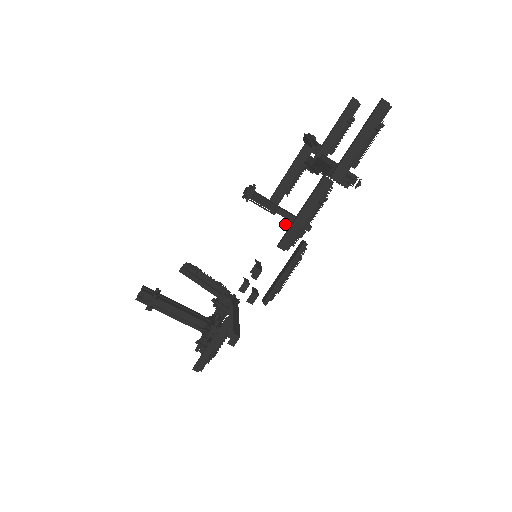
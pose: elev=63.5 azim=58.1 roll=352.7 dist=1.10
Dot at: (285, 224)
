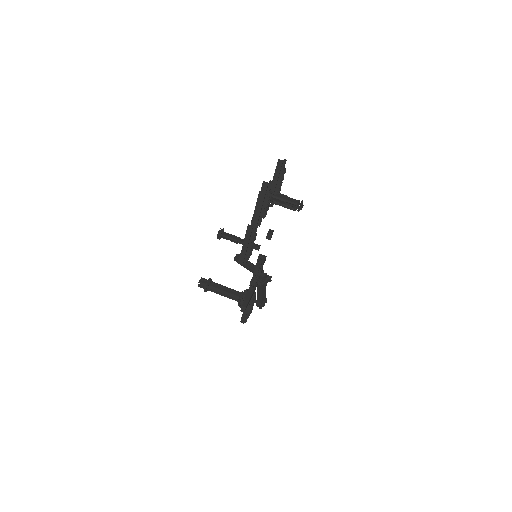
Dot at: (267, 236)
